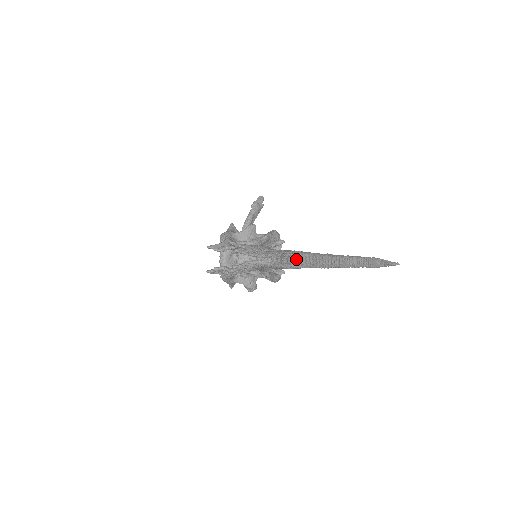
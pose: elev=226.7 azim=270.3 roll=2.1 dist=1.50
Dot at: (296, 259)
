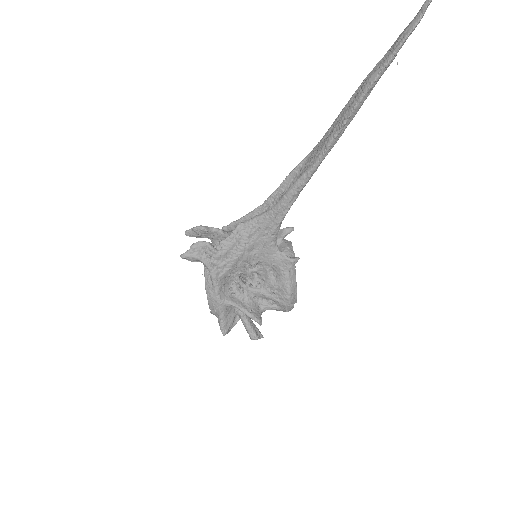
Dot at: (305, 164)
